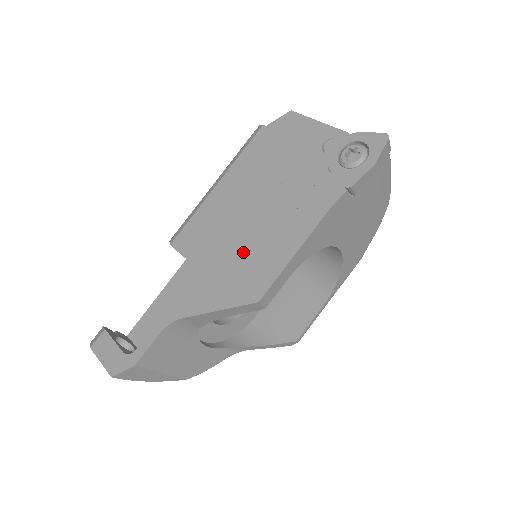
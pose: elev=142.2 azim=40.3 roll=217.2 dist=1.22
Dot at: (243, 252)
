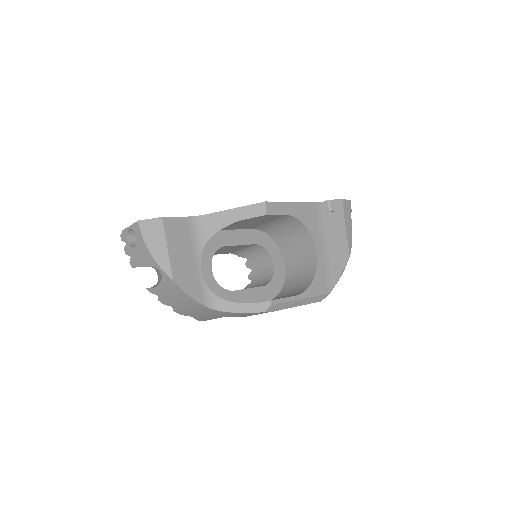
Dot at: occluded
